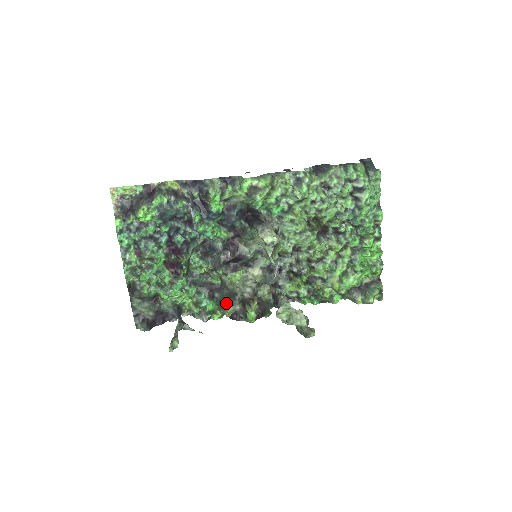
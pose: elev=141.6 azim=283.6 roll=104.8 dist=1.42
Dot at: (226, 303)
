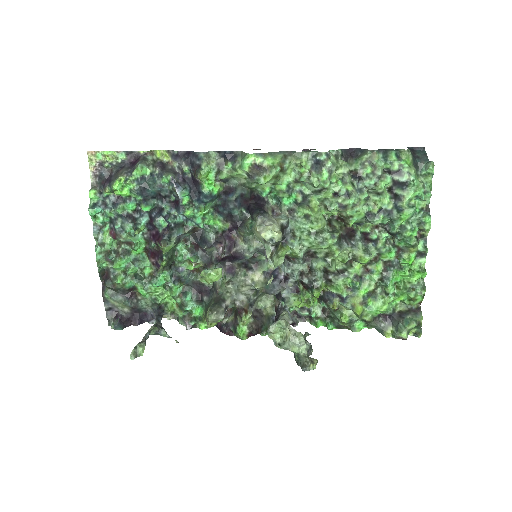
Dot at: (208, 309)
